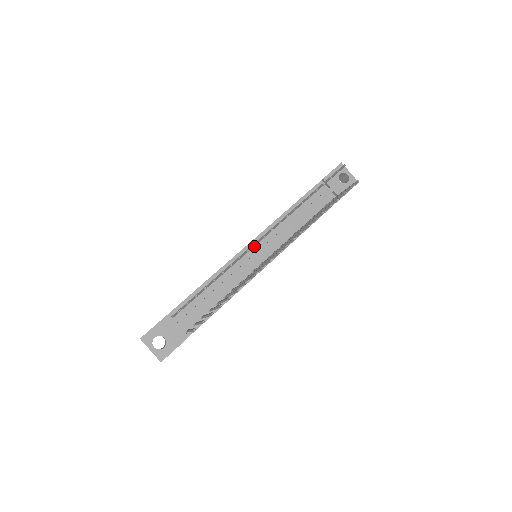
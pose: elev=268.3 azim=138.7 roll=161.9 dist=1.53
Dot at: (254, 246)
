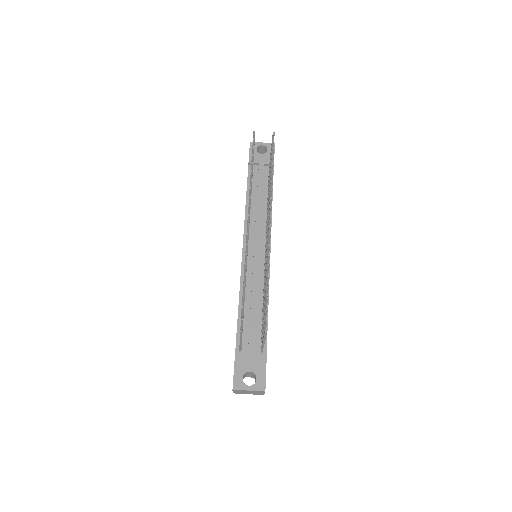
Dot at: (248, 249)
